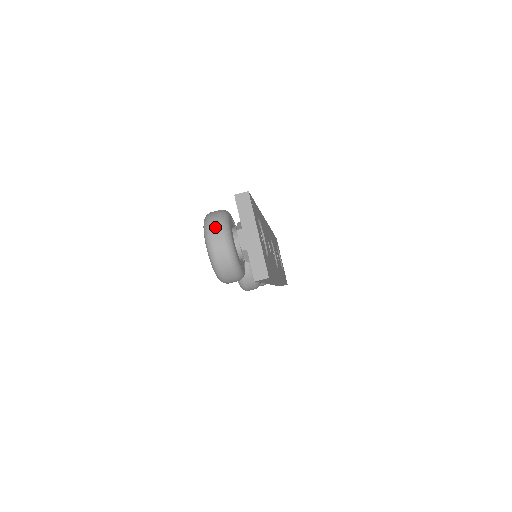
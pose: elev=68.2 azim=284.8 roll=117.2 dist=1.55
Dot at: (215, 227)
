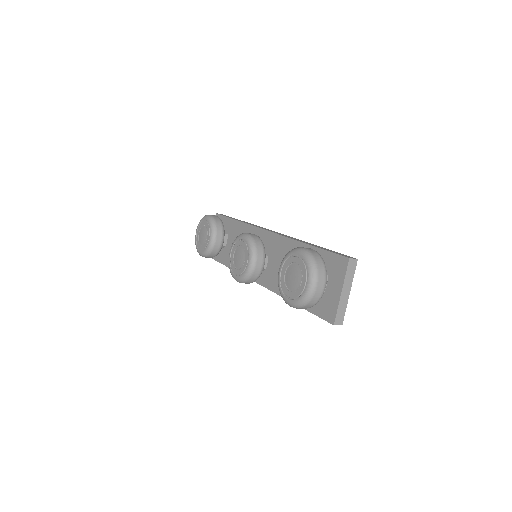
Dot at: (322, 273)
